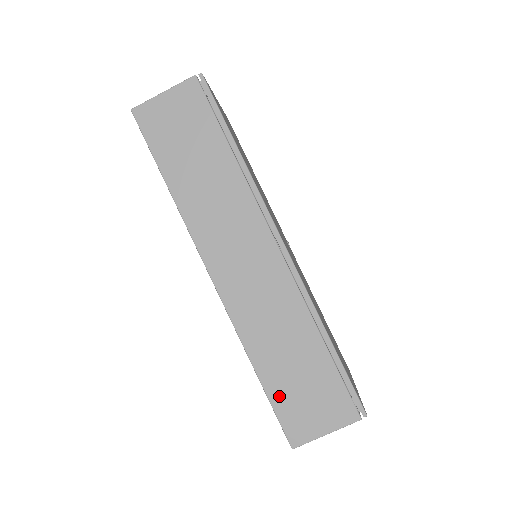
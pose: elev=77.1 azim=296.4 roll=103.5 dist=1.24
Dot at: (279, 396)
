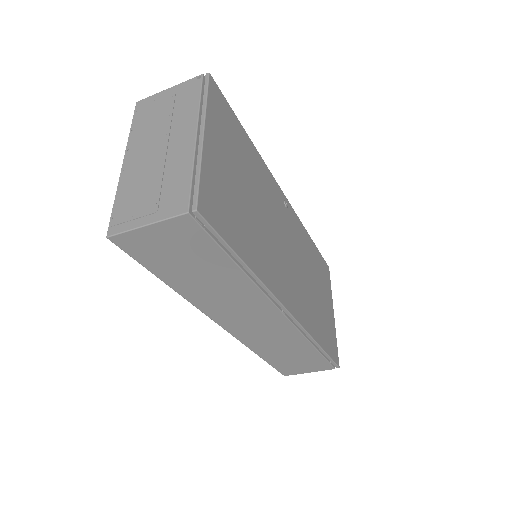
Dot at: (278, 364)
